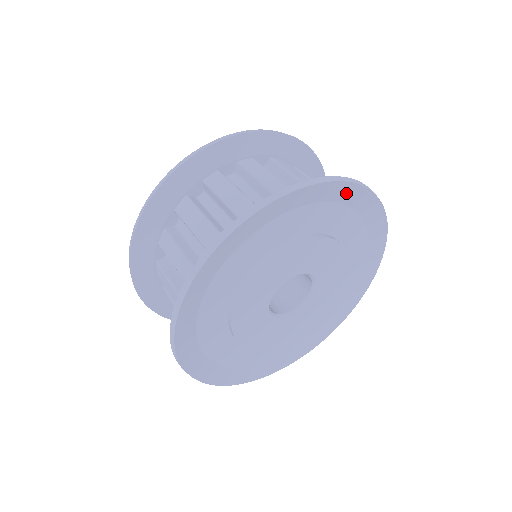
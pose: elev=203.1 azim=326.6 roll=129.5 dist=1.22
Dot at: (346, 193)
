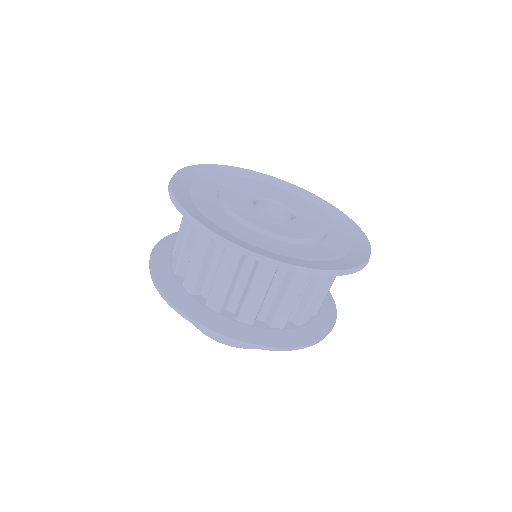
Dot at: (245, 174)
